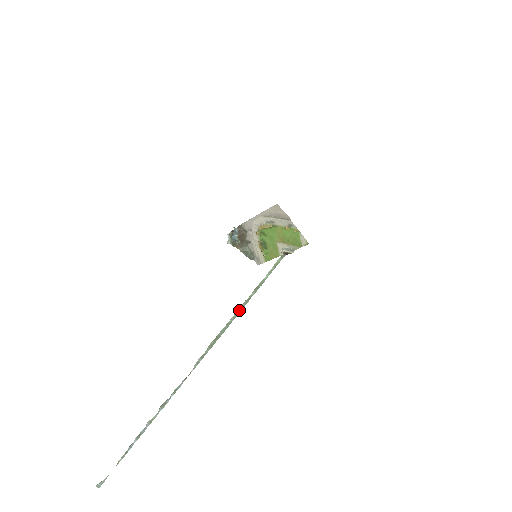
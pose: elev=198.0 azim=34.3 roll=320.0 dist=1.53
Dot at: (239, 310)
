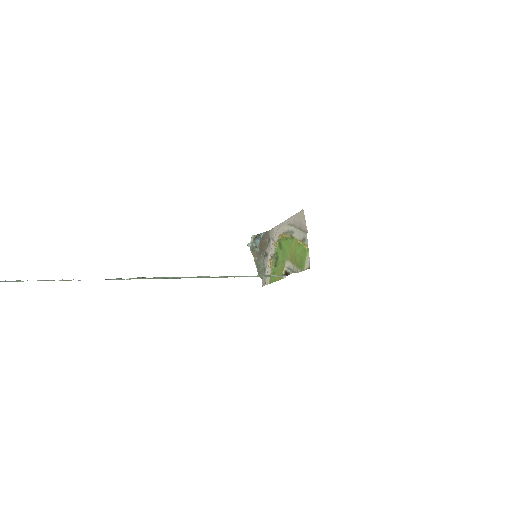
Dot at: (194, 277)
